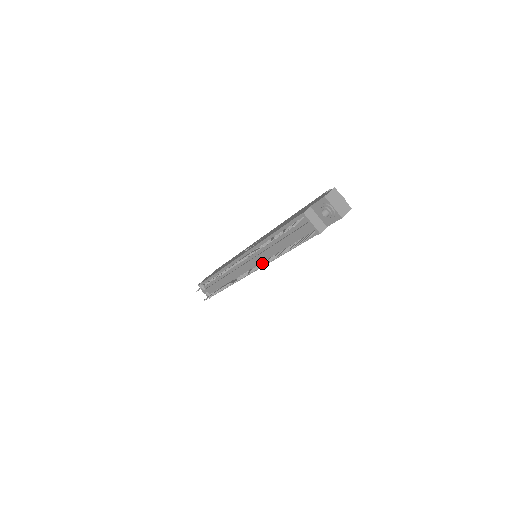
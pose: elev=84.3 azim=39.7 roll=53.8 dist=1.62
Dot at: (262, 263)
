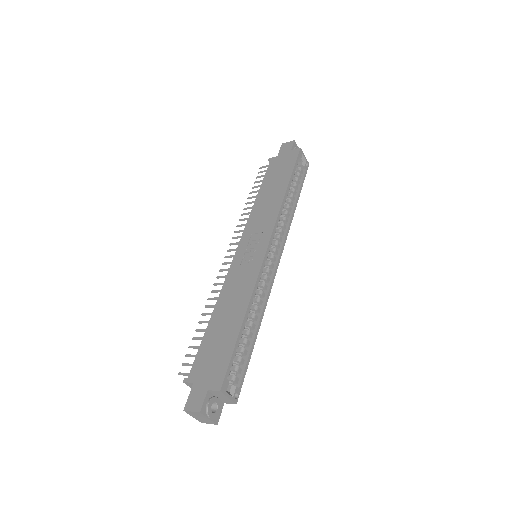
Dot at: occluded
